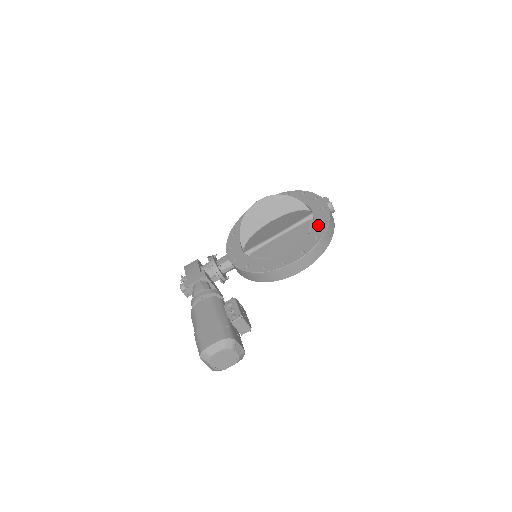
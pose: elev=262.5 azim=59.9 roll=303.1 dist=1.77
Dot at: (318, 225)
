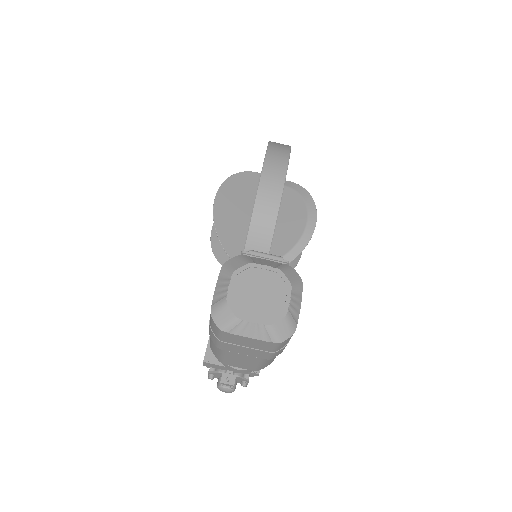
Dot at: occluded
